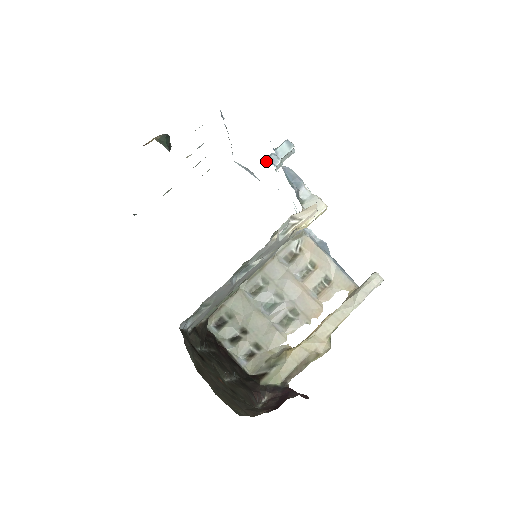
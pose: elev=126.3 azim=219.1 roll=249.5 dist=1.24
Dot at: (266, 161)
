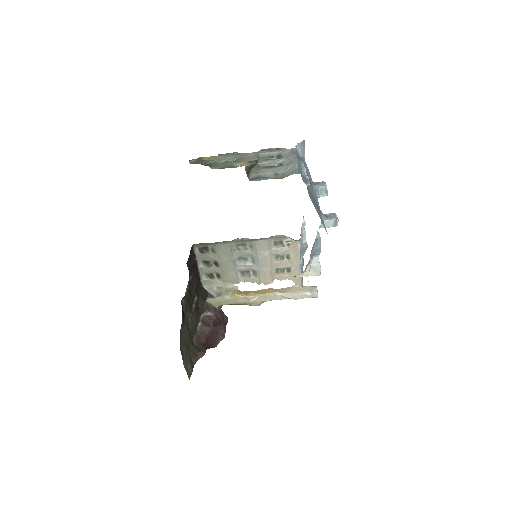
Dot at: (316, 190)
